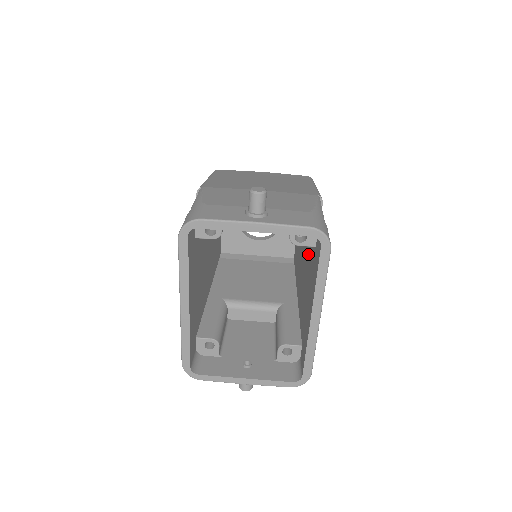
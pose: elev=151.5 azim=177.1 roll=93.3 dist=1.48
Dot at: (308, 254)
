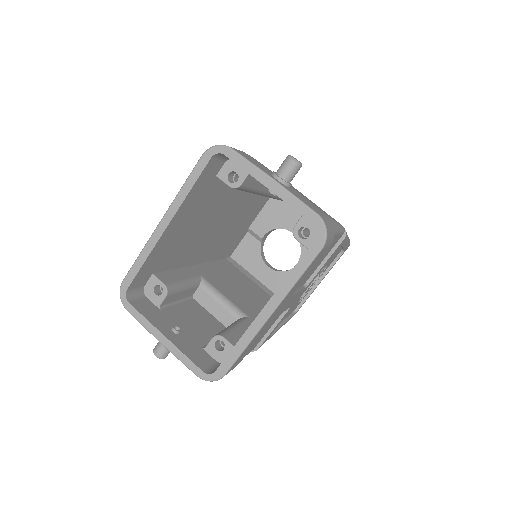
Dot at: occluded
